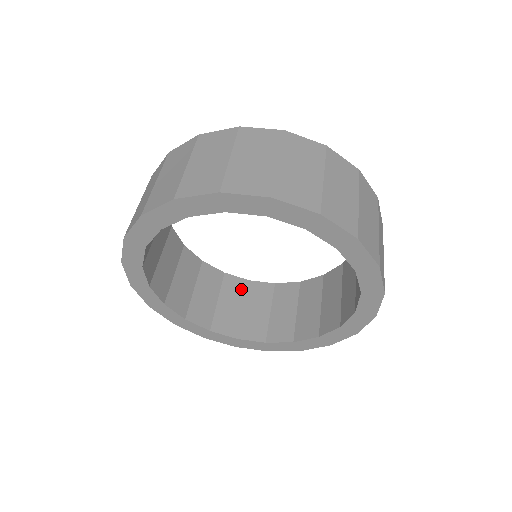
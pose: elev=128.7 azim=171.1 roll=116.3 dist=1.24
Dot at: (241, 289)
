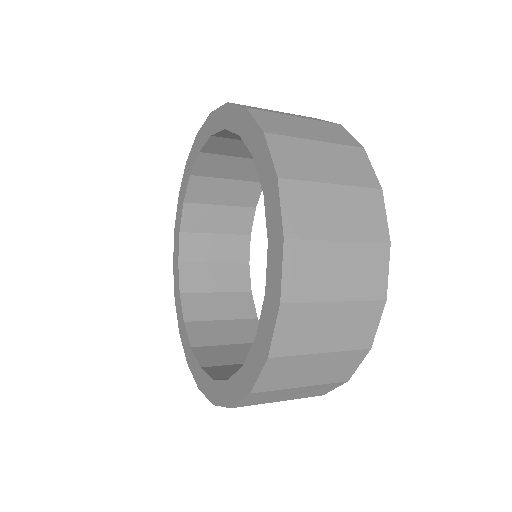
Dot at: occluded
